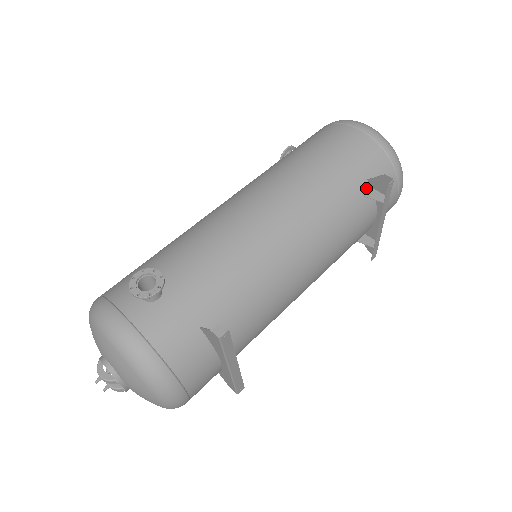
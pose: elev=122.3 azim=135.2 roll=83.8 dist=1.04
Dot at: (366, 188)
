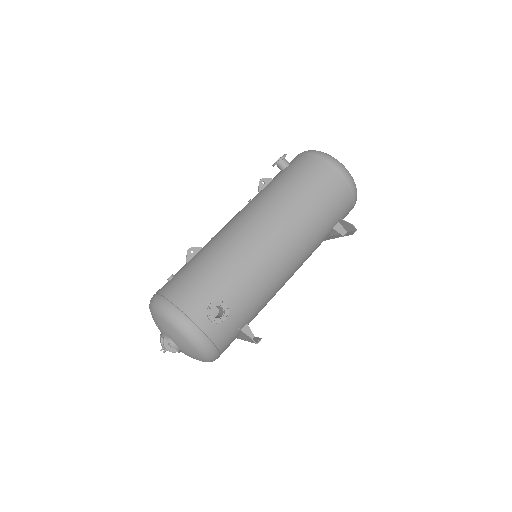
Dot at: (336, 223)
